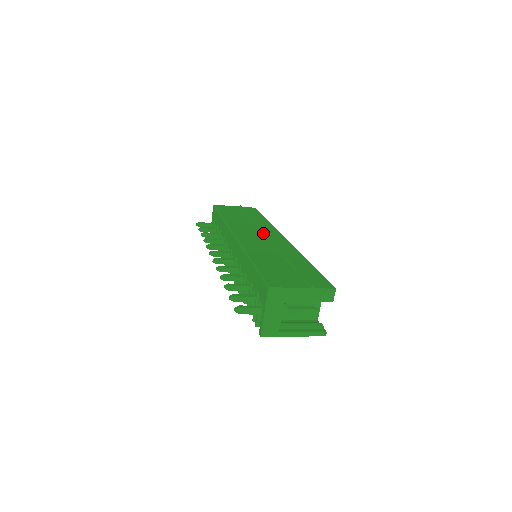
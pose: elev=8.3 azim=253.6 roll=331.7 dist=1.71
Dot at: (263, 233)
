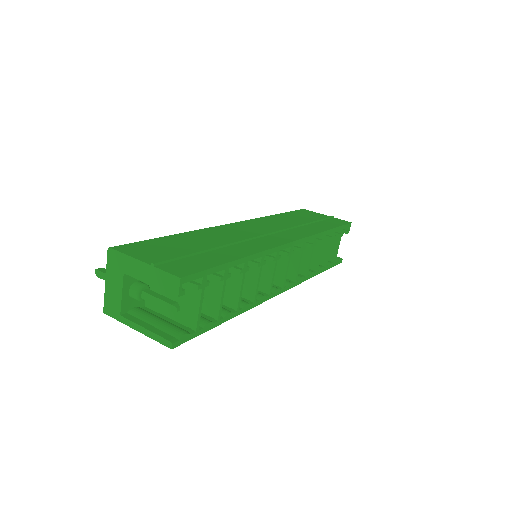
Dot at: (276, 231)
